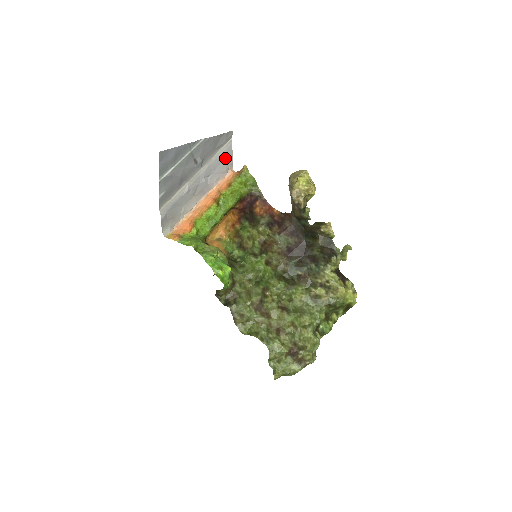
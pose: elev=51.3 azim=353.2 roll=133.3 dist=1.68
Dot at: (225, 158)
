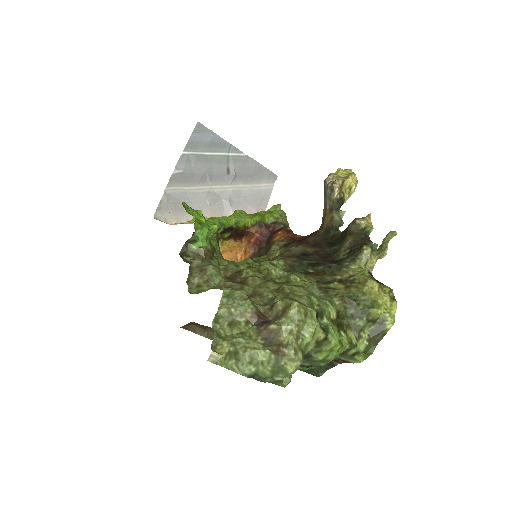
Dot at: (260, 197)
